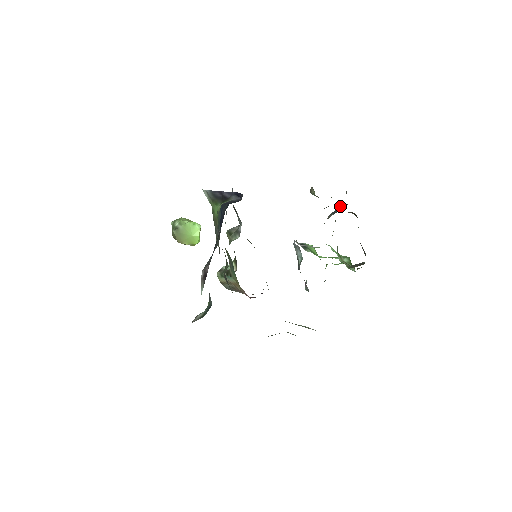
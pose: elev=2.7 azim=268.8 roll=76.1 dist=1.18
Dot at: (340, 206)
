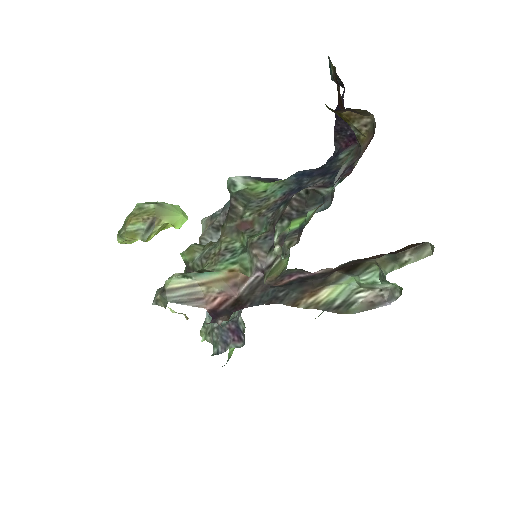
Dot at: occluded
